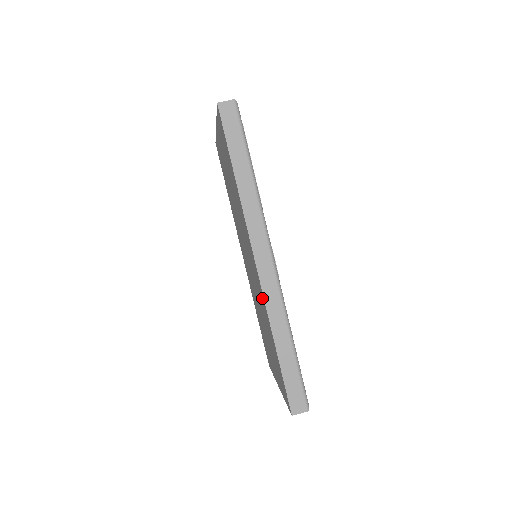
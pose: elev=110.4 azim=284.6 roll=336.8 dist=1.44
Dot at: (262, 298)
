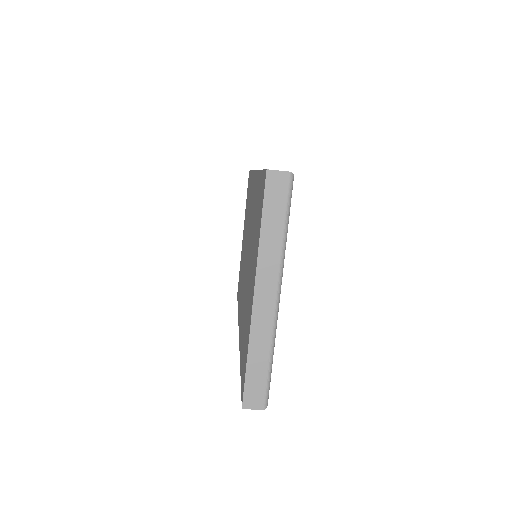
Dot at: (239, 310)
